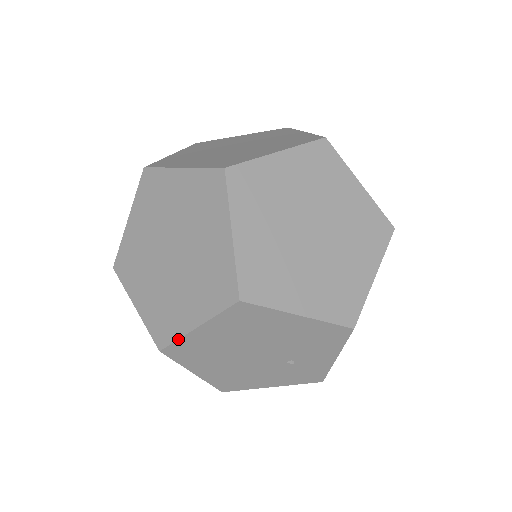
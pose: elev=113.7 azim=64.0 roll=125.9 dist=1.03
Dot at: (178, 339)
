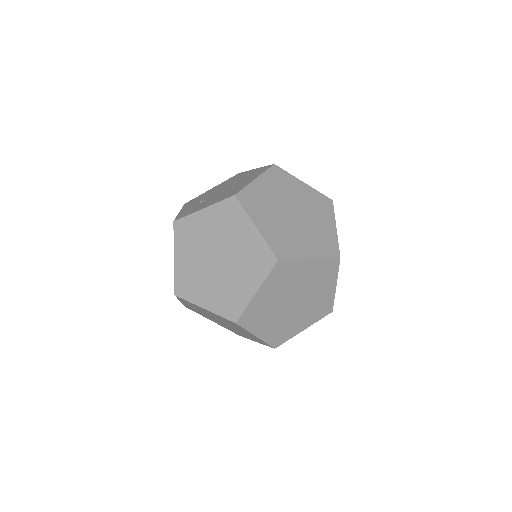
Dot at: occluded
